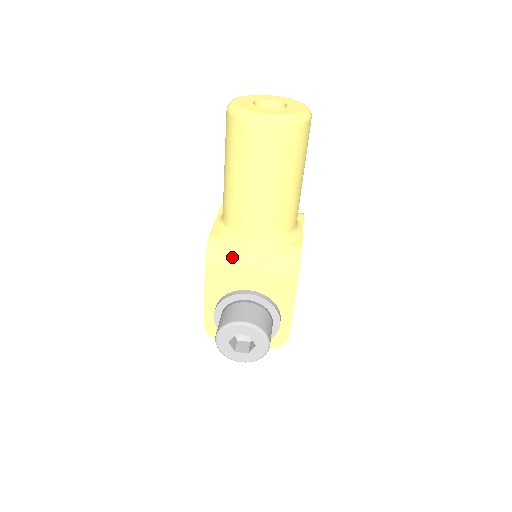
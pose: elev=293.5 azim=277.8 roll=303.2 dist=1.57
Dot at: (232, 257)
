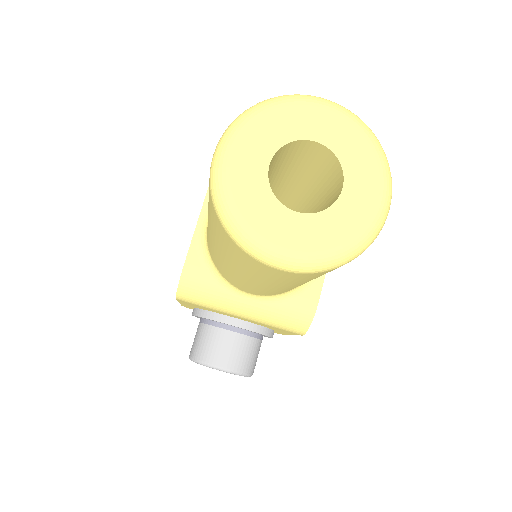
Dot at: (214, 304)
